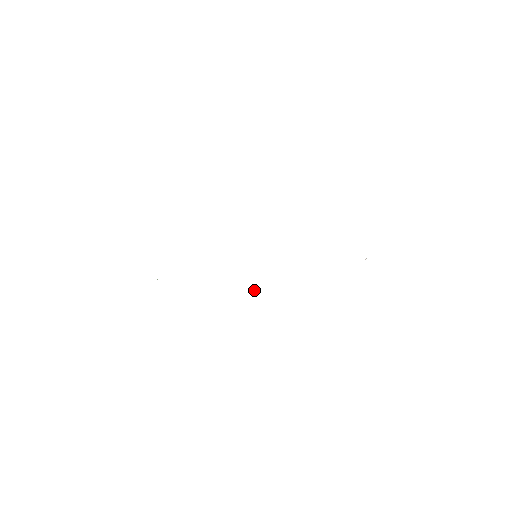
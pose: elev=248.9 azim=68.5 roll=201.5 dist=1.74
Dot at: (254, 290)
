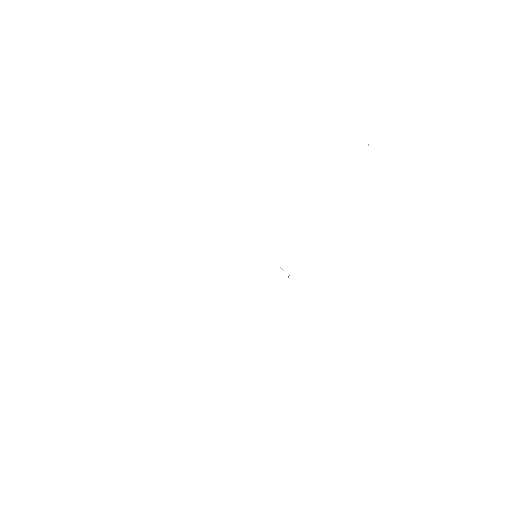
Dot at: occluded
